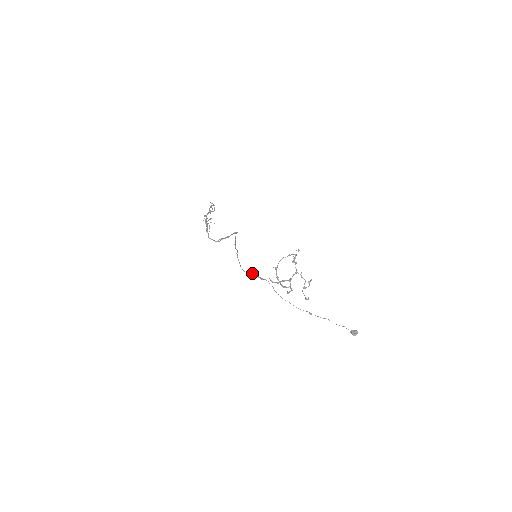
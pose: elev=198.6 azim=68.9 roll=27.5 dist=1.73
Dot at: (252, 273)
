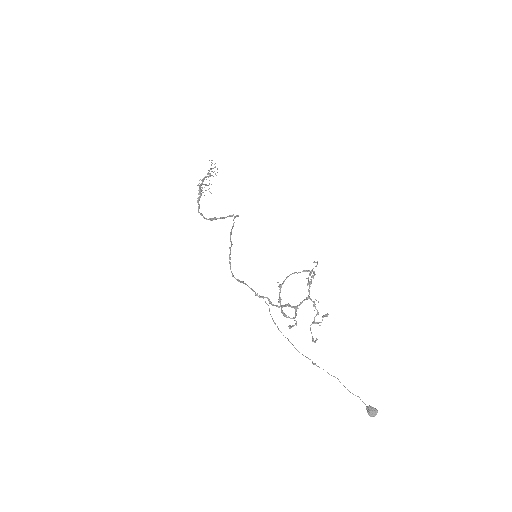
Dot at: (245, 283)
